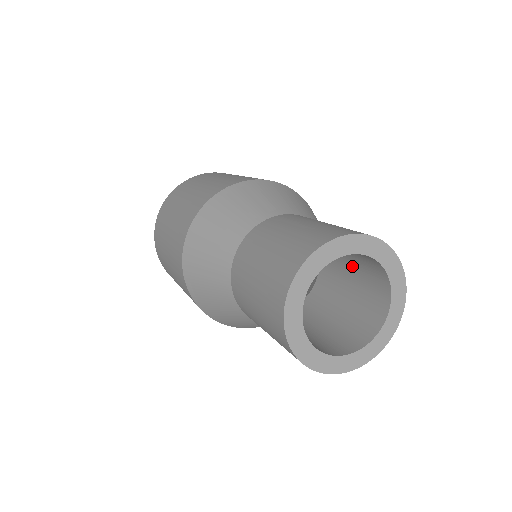
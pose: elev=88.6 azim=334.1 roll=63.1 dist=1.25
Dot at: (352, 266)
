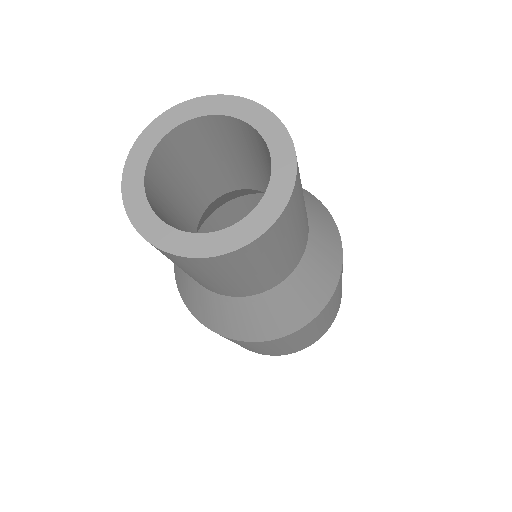
Dot at: occluded
